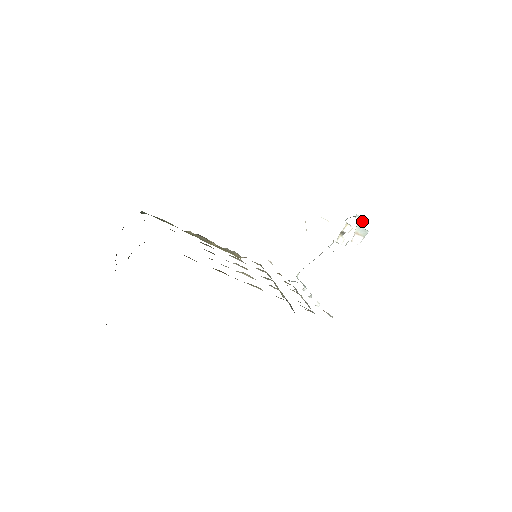
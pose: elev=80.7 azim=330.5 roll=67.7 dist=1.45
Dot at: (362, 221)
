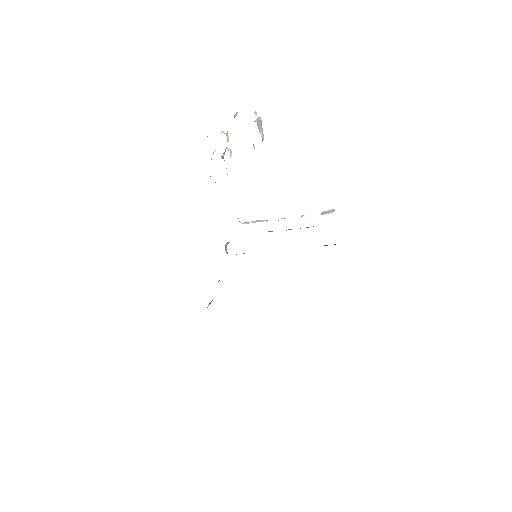
Dot at: occluded
